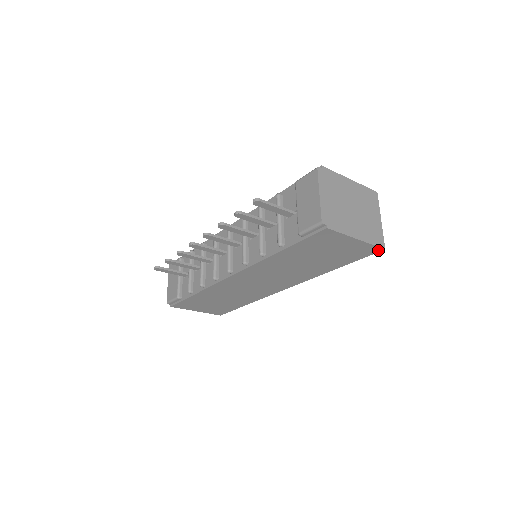
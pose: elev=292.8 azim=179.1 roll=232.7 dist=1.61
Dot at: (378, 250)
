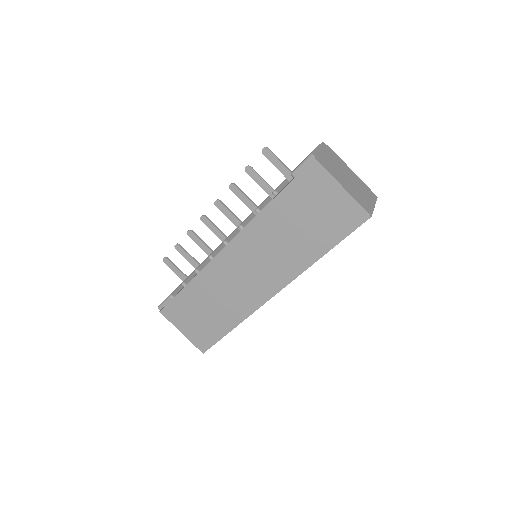
Dot at: (365, 217)
